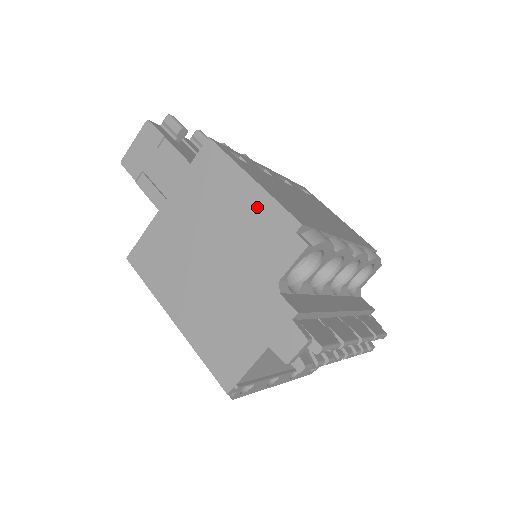
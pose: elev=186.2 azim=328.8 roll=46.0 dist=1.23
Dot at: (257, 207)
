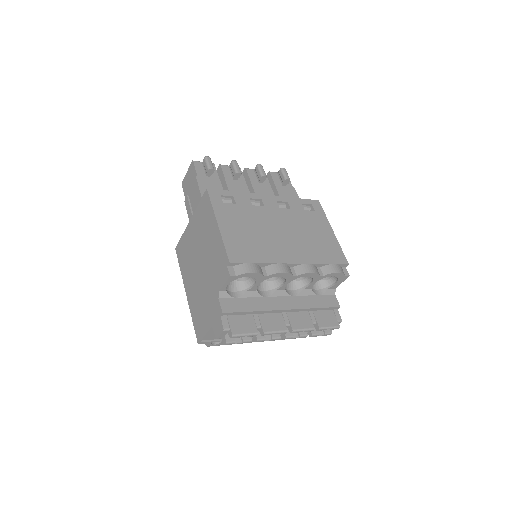
Dot at: (217, 243)
